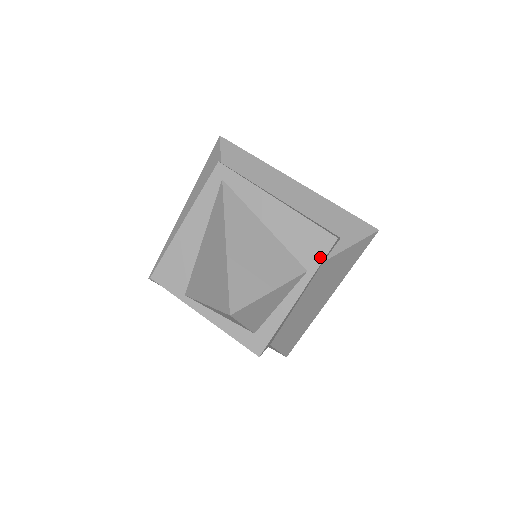
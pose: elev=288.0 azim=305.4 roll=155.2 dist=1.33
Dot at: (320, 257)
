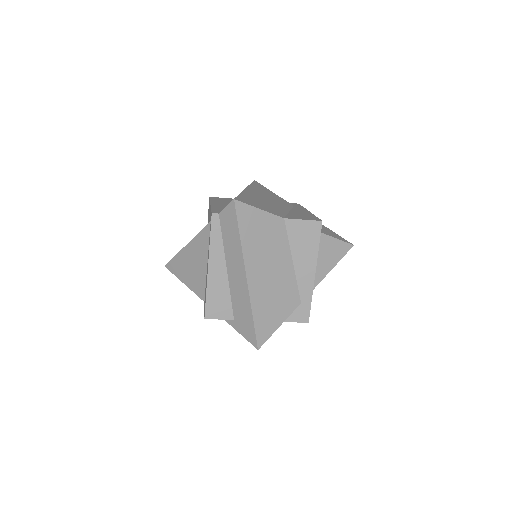
Dot at: (204, 309)
